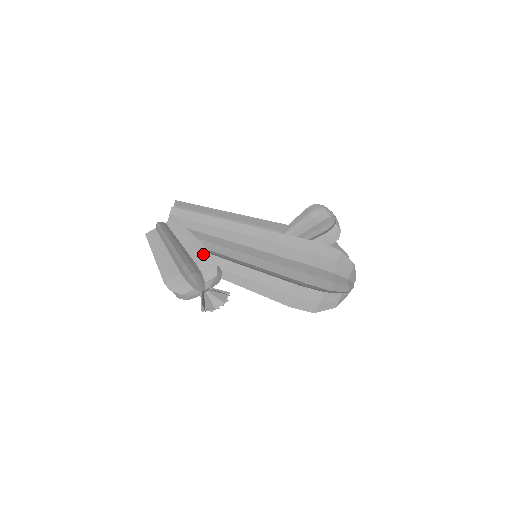
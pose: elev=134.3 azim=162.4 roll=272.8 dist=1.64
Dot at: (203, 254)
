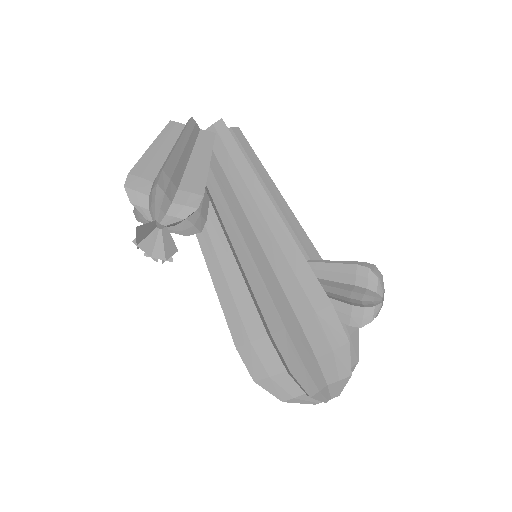
Dot at: (196, 186)
